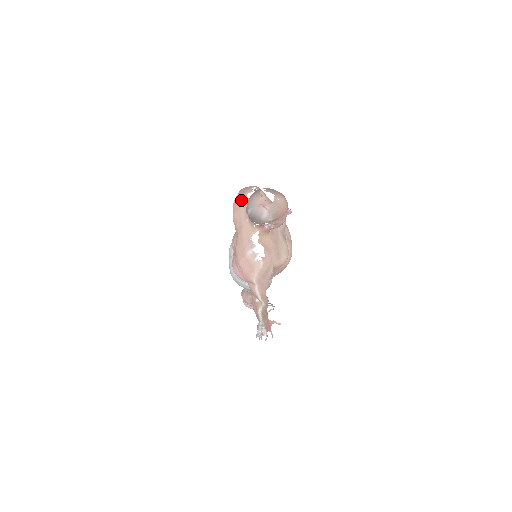
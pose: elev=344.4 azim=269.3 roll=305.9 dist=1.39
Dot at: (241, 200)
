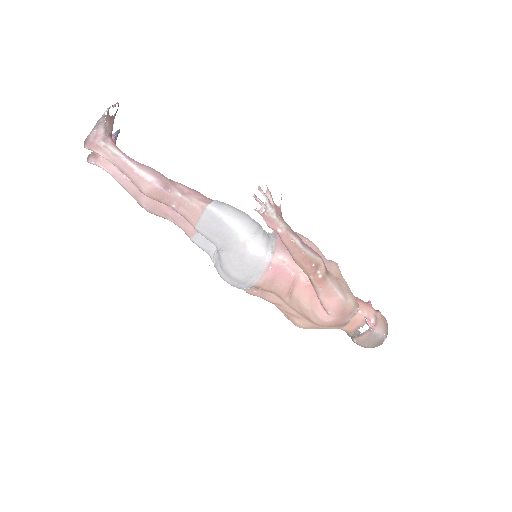
Dot at: occluded
